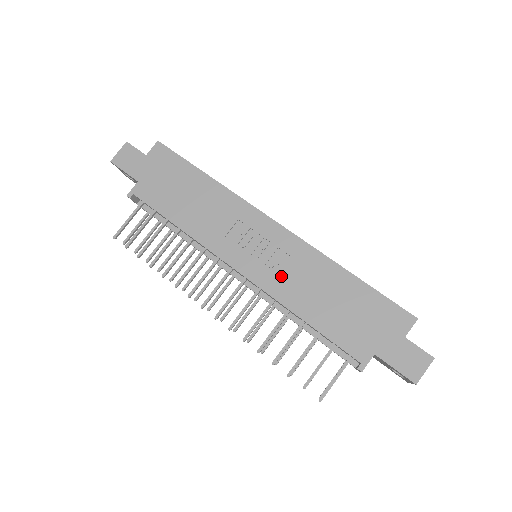
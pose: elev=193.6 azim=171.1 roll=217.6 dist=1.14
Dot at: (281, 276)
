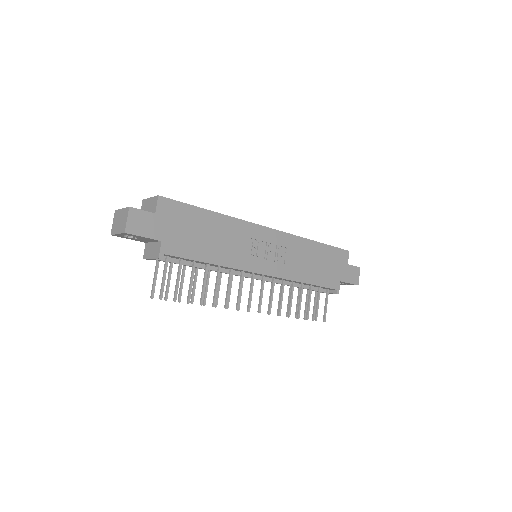
Dot at: (287, 263)
